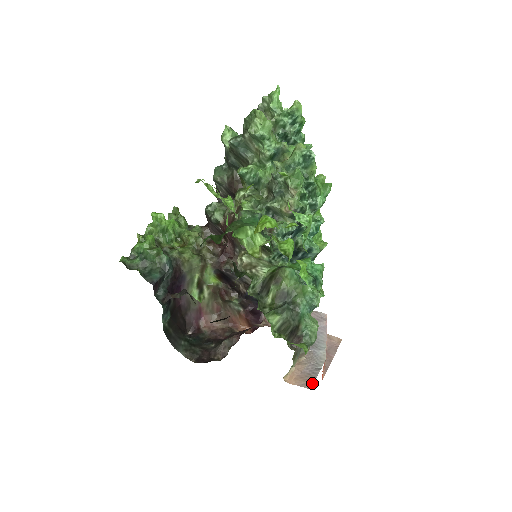
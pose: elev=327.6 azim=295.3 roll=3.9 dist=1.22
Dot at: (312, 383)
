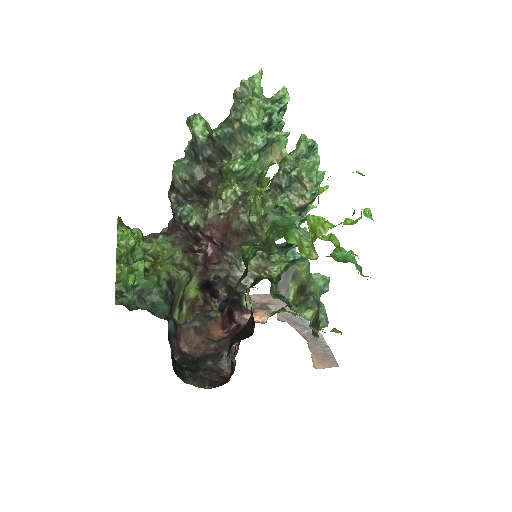
Dot at: (335, 361)
